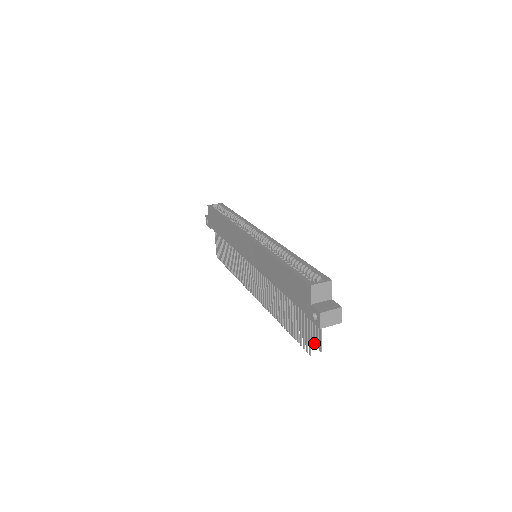
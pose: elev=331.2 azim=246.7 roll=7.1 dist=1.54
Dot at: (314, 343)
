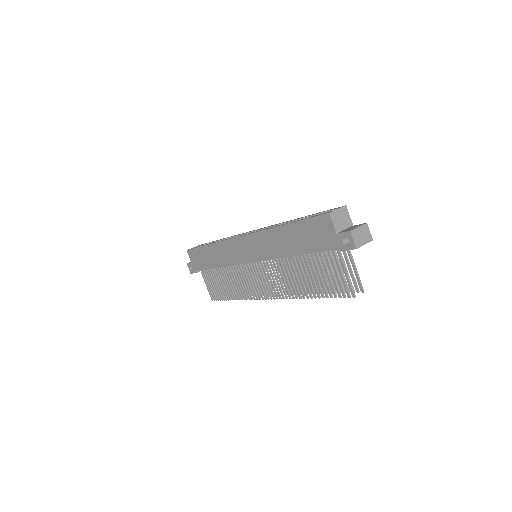
Dot at: occluded
